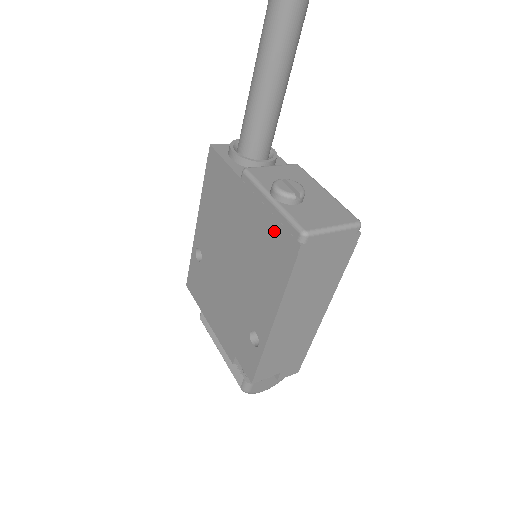
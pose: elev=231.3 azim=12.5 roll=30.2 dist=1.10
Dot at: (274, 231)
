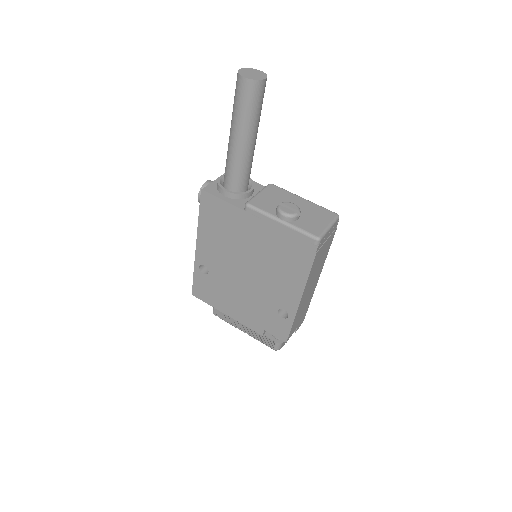
Dot at: (290, 242)
